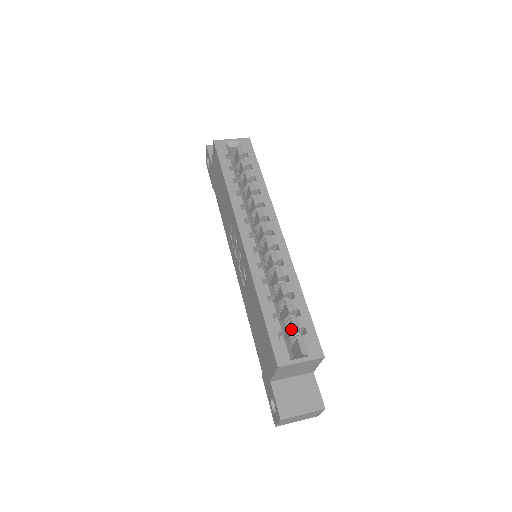
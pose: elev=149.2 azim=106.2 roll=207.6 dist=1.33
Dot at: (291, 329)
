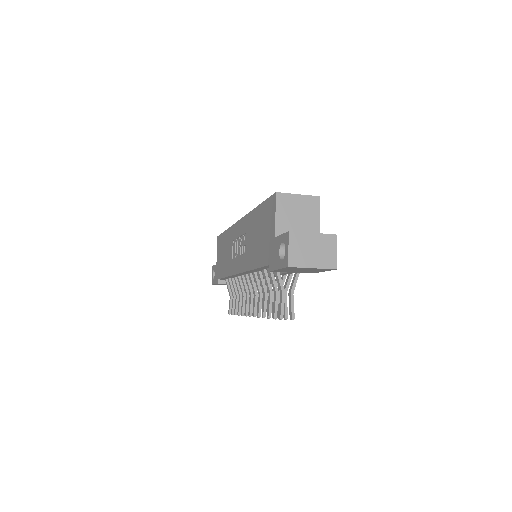
Dot at: occluded
